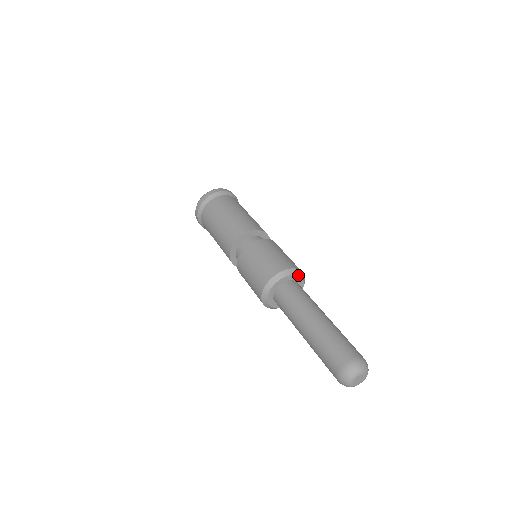
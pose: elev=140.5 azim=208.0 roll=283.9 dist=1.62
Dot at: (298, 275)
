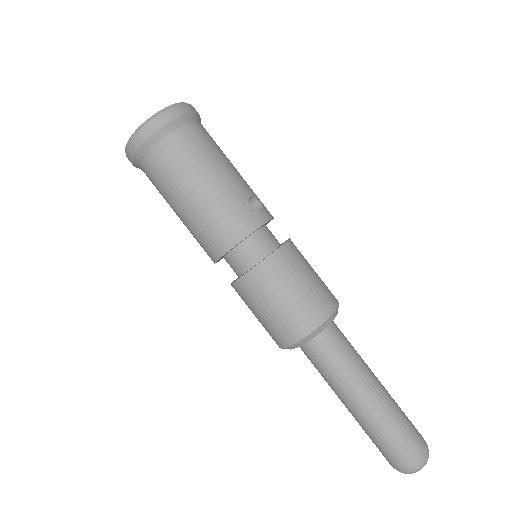
Dot at: occluded
